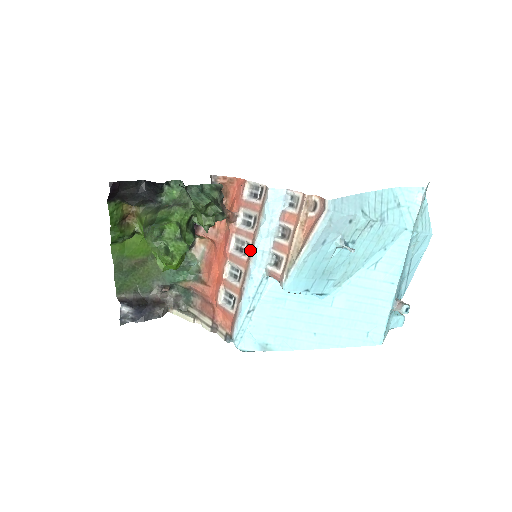
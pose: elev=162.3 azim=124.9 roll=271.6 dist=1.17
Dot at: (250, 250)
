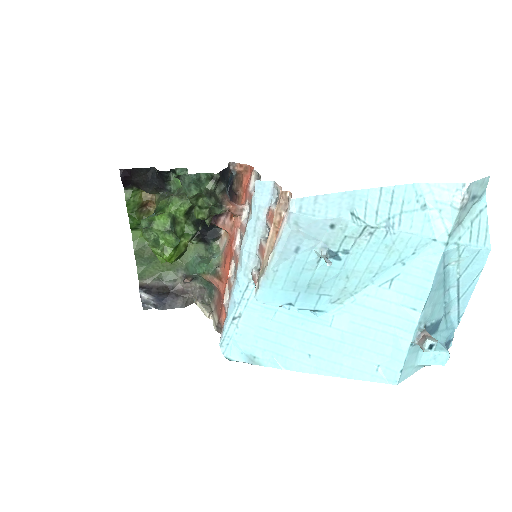
Dot at: occluded
